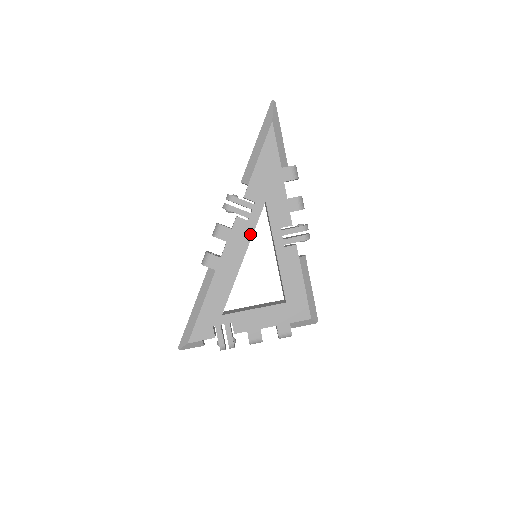
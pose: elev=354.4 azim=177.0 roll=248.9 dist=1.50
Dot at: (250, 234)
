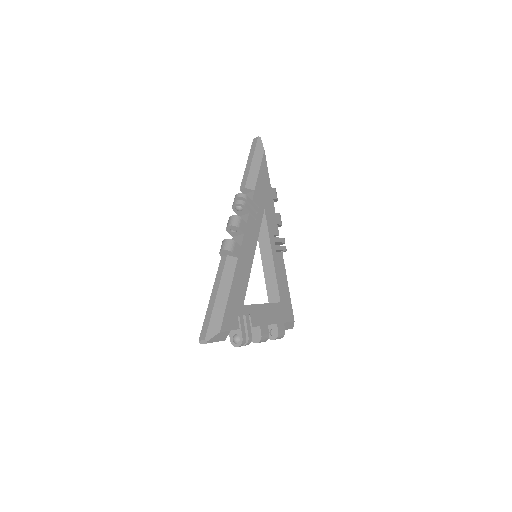
Dot at: (257, 232)
